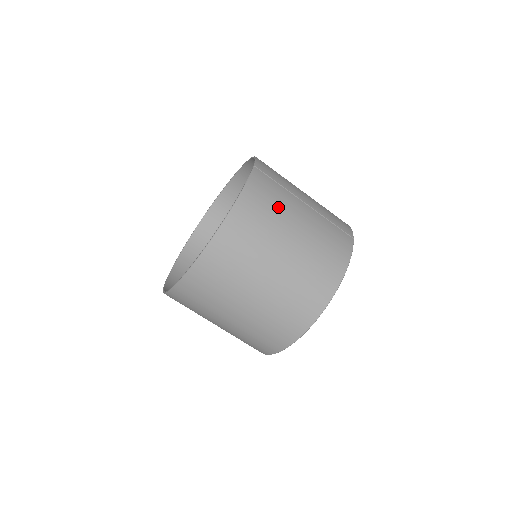
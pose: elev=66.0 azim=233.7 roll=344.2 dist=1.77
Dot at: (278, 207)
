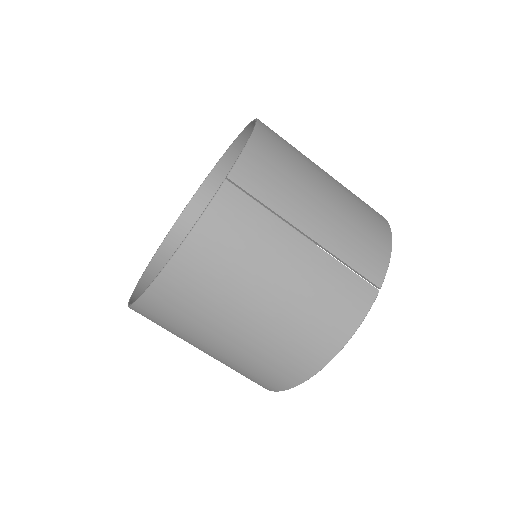
Dot at: (249, 254)
